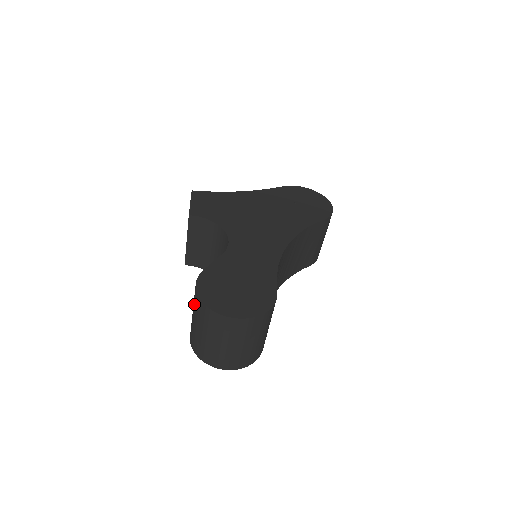
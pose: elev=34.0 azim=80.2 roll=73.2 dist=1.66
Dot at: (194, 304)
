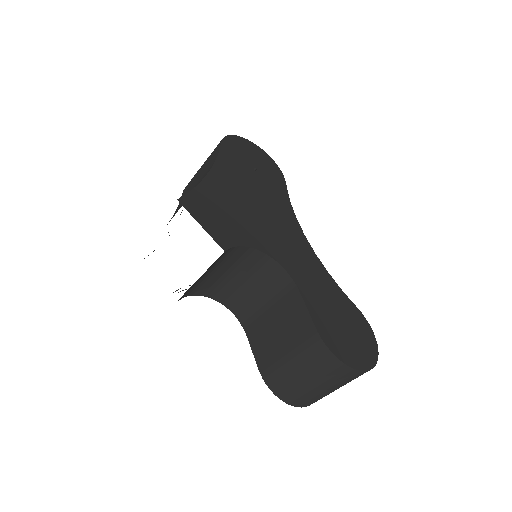
Dot at: (323, 370)
